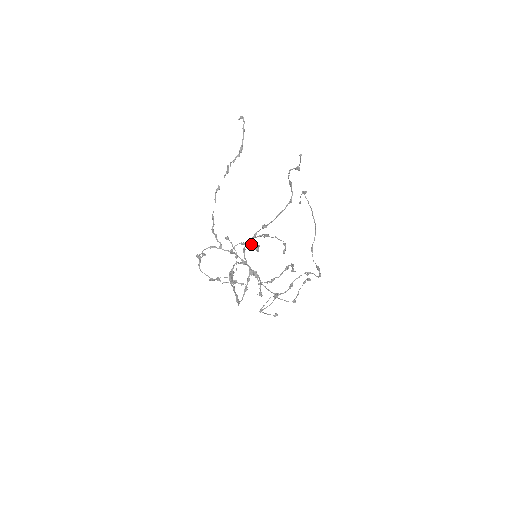
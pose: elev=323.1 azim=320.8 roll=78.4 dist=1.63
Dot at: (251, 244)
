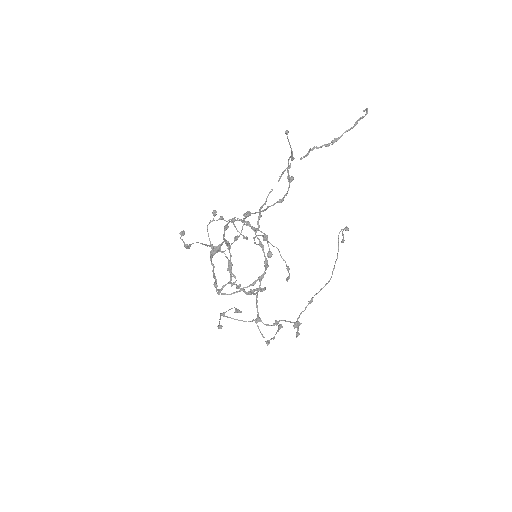
Dot at: (235, 226)
